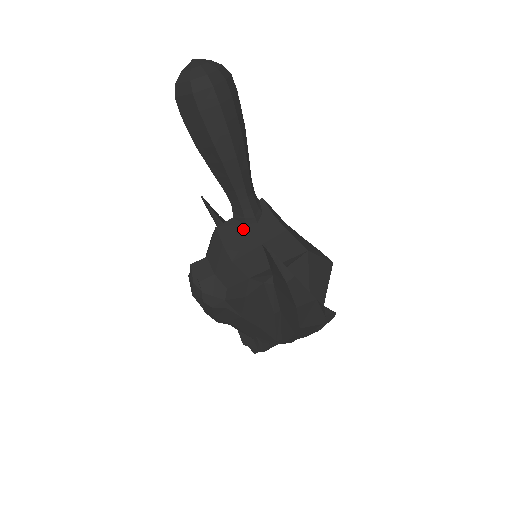
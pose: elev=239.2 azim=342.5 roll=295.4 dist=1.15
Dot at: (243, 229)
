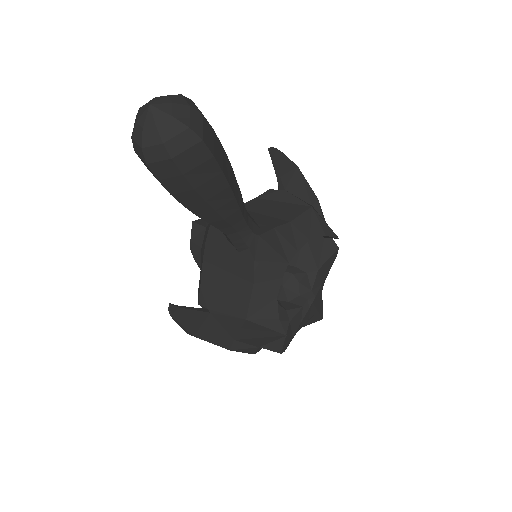
Dot at: (226, 245)
